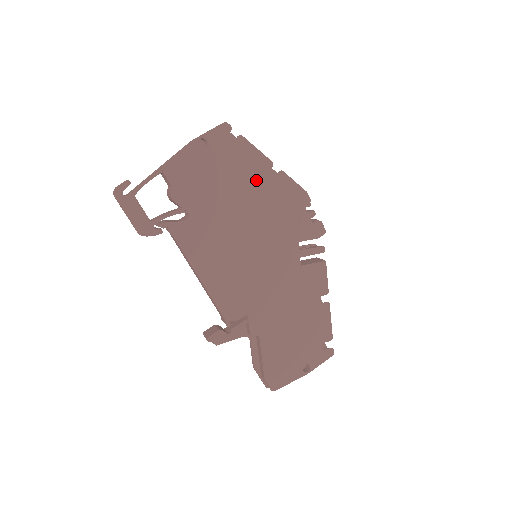
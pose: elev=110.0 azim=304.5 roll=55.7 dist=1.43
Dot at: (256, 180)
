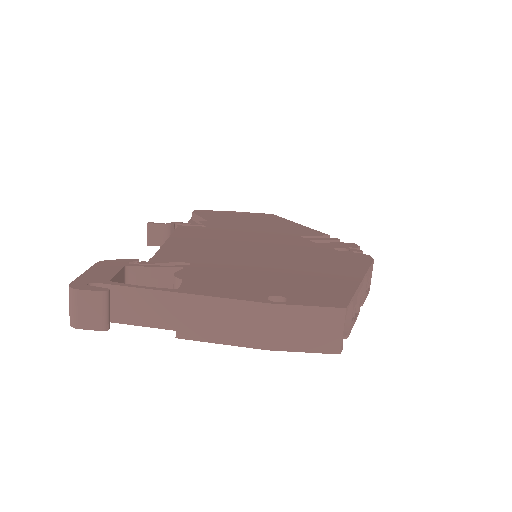
Dot at: occluded
